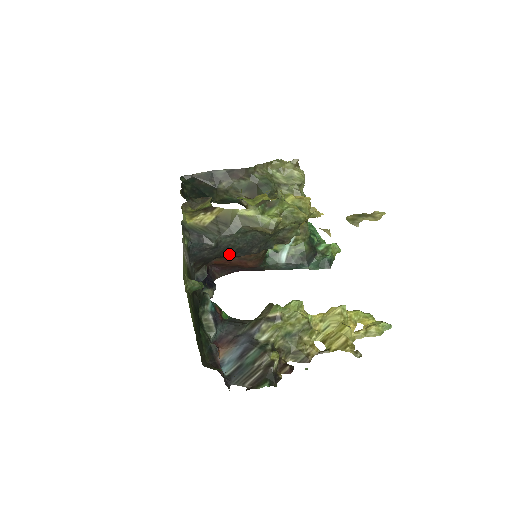
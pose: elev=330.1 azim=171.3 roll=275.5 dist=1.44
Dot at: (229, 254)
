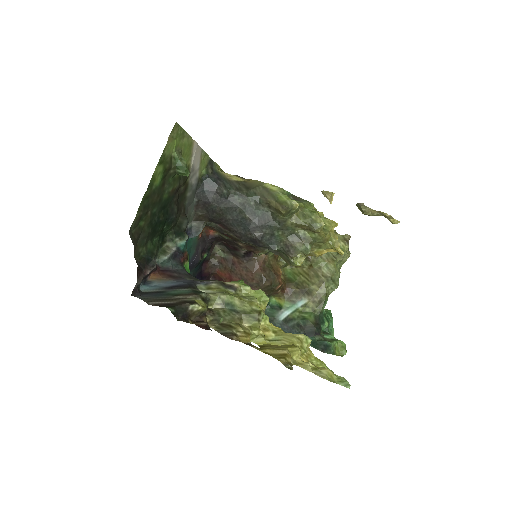
Dot at: (233, 221)
